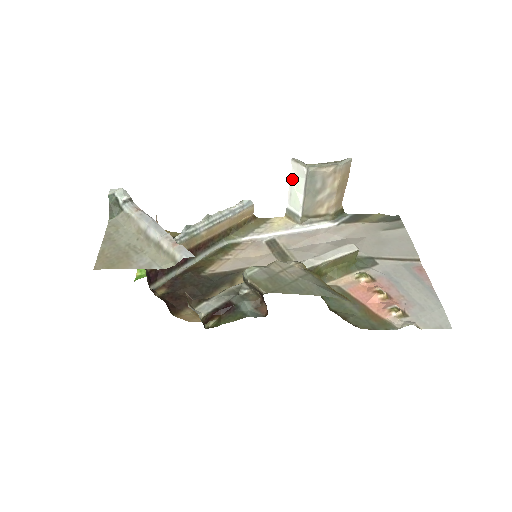
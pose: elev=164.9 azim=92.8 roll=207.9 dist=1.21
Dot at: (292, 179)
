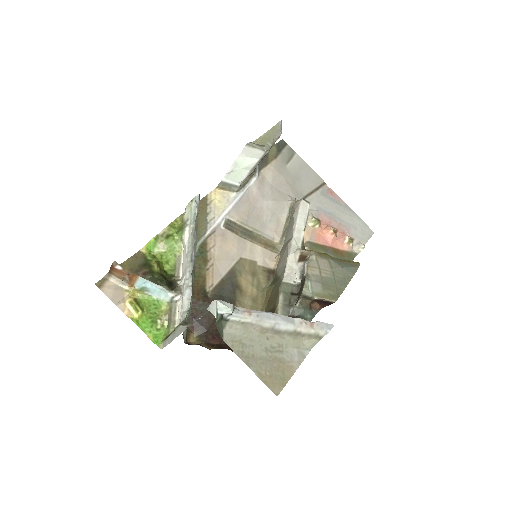
Dot at: (239, 160)
